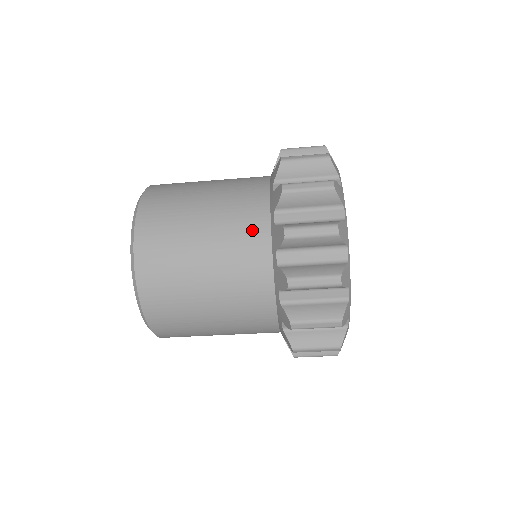
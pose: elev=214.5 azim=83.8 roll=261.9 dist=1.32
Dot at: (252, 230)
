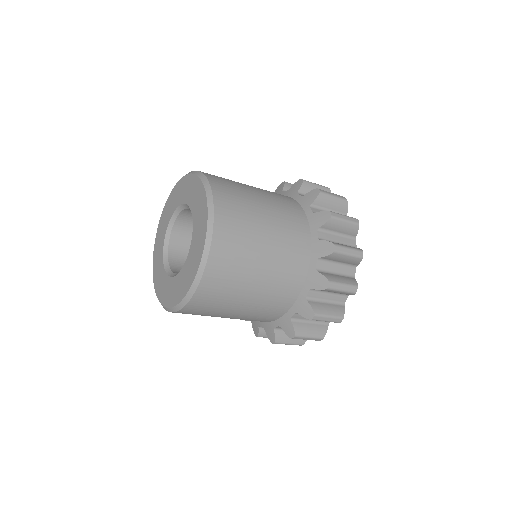
Dot at: (300, 238)
